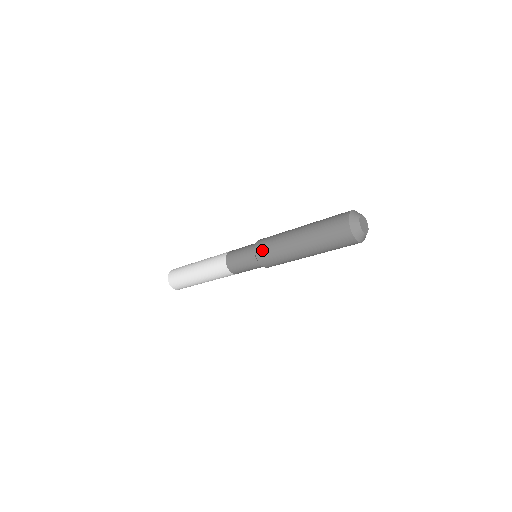
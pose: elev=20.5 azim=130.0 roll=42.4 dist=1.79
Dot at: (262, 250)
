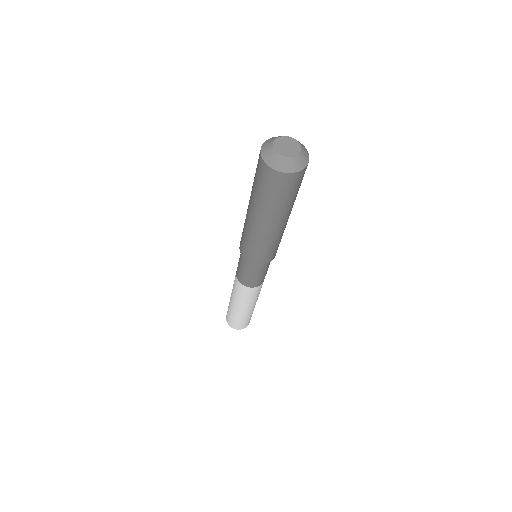
Dot at: (252, 257)
